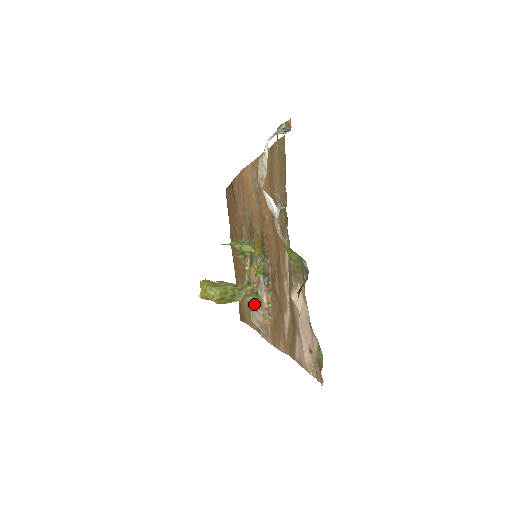
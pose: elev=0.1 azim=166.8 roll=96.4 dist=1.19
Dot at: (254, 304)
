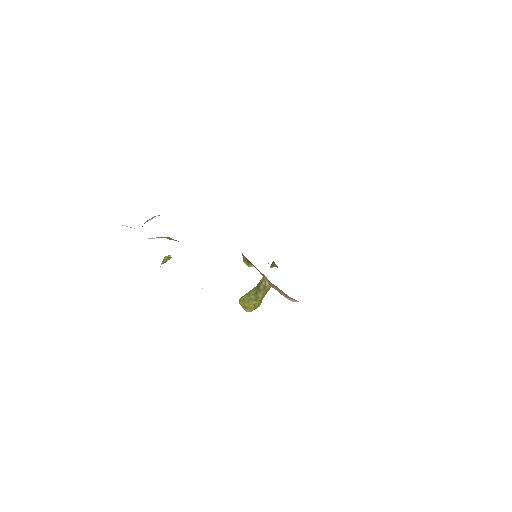
Dot at: occluded
